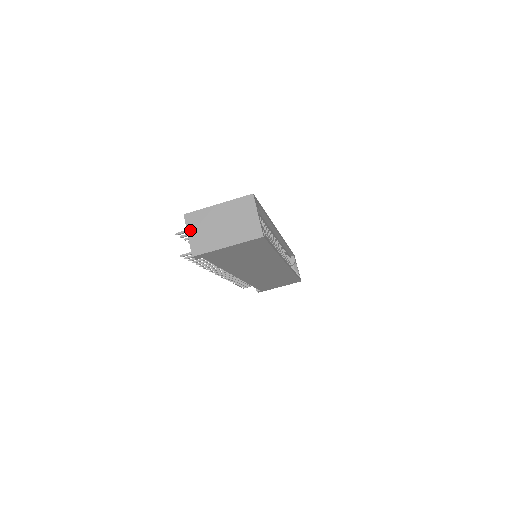
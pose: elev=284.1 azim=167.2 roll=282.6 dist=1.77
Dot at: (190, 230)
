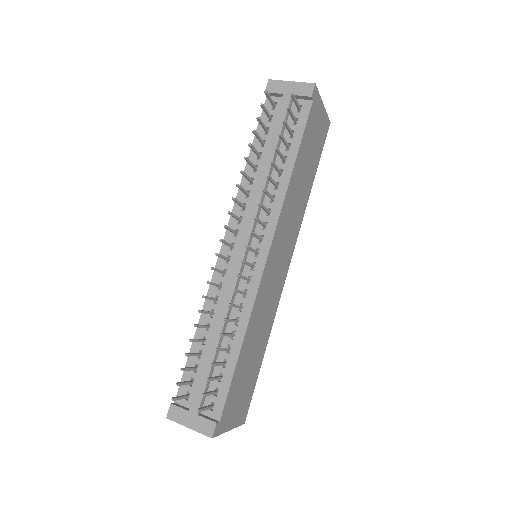
Dot at: (288, 83)
